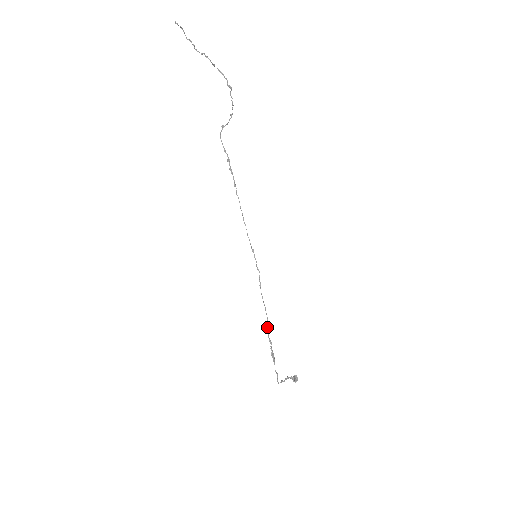
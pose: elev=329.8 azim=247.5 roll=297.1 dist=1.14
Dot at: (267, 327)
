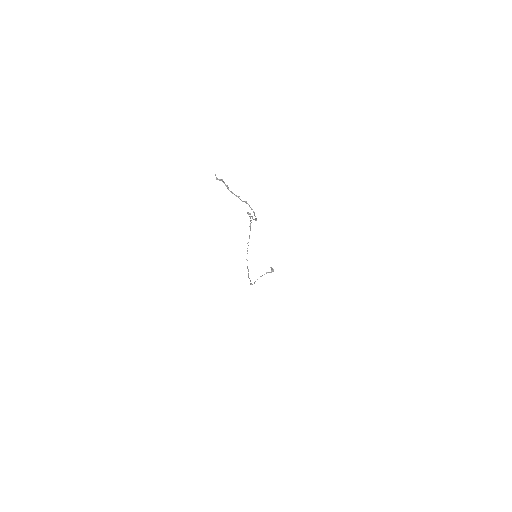
Dot at: occluded
